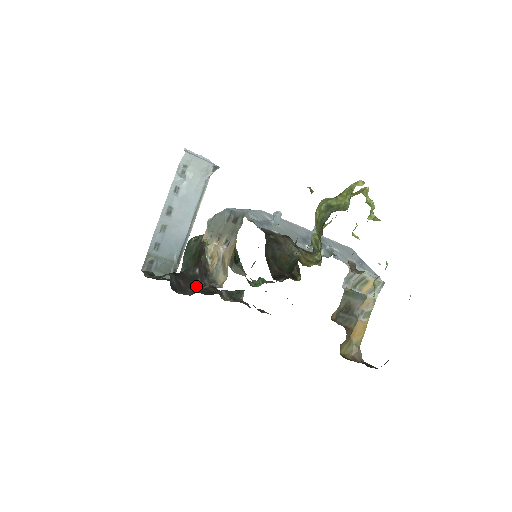
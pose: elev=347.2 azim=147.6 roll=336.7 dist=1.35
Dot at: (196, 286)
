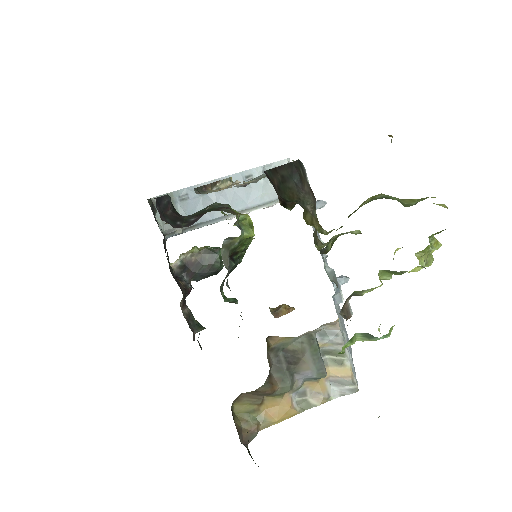
Dot at: (177, 224)
